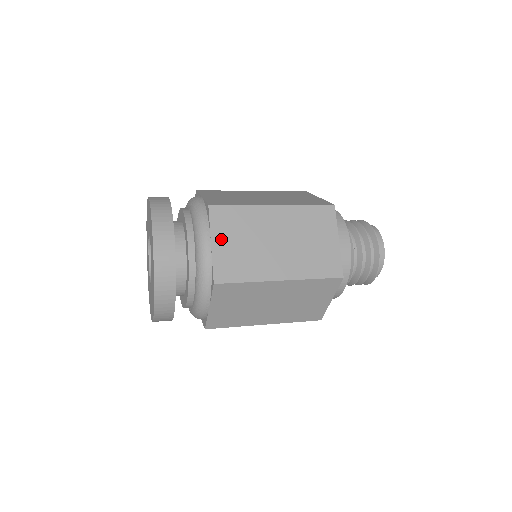
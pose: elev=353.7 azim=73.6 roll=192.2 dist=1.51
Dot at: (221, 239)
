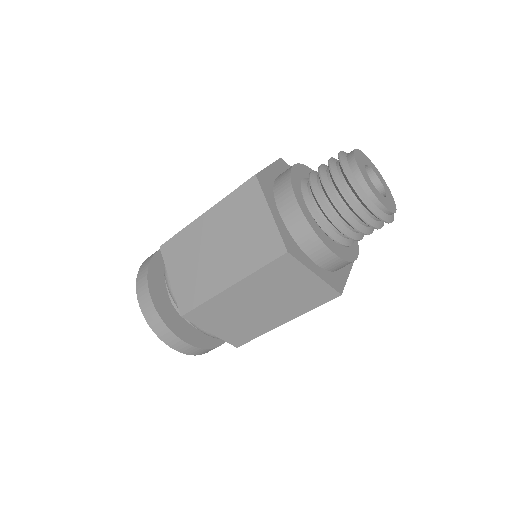
Dot at: (175, 272)
